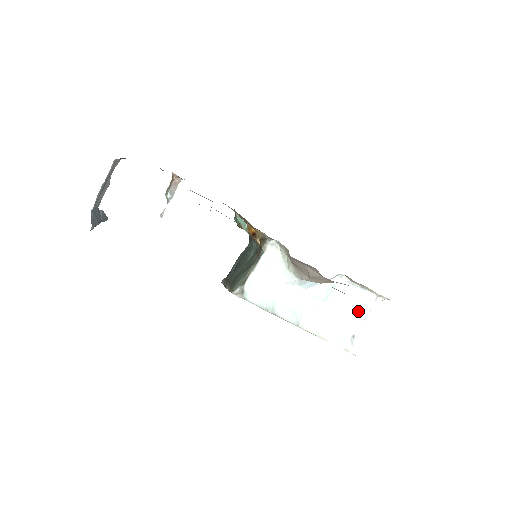
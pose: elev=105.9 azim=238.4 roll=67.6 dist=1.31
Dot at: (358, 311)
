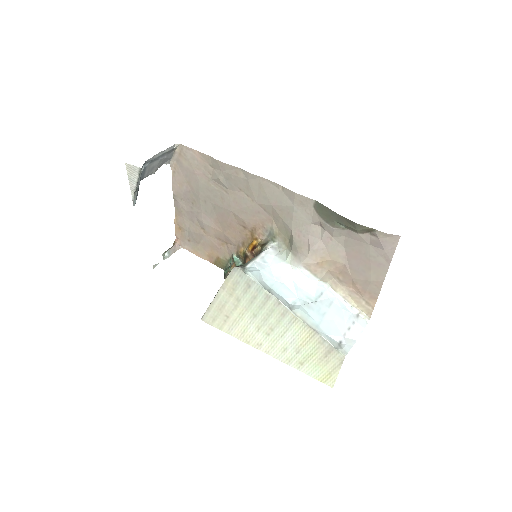
Dot at: (343, 321)
